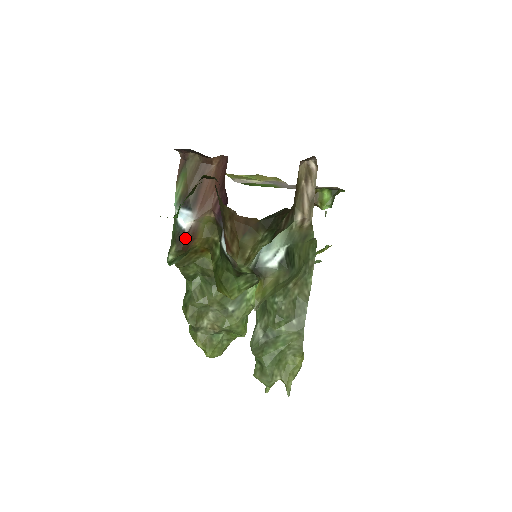
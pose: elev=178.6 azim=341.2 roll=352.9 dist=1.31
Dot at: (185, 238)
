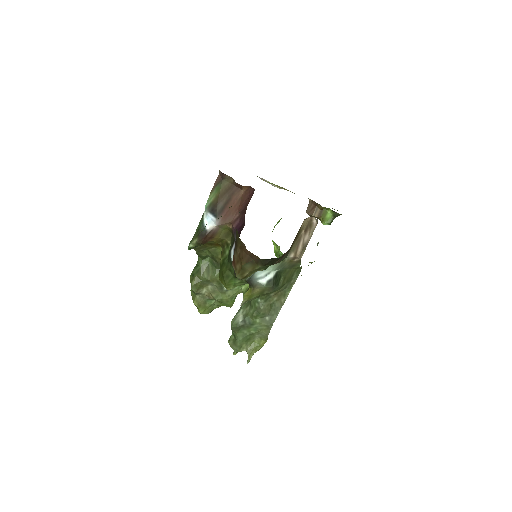
Dot at: (206, 236)
